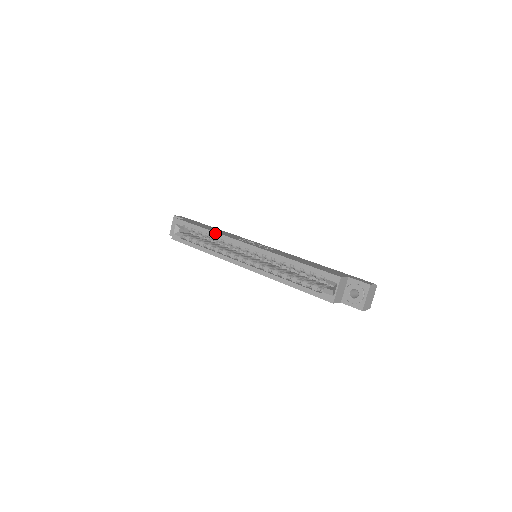
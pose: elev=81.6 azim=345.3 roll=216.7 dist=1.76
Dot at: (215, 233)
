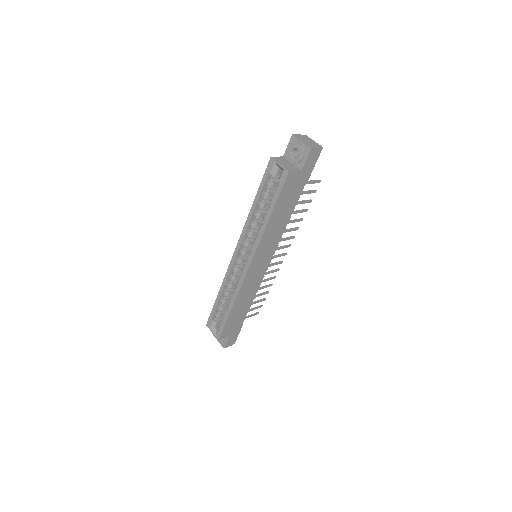
Dot at: (222, 285)
